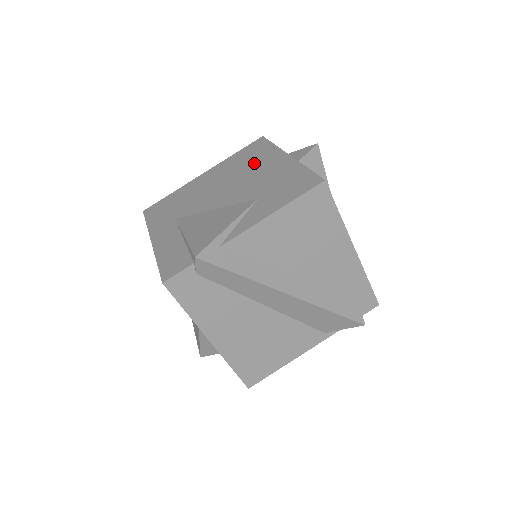
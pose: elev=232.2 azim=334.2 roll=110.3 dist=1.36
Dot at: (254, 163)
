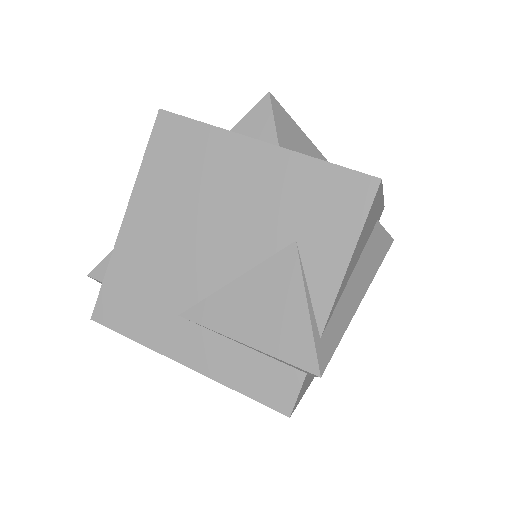
Dot at: (210, 173)
